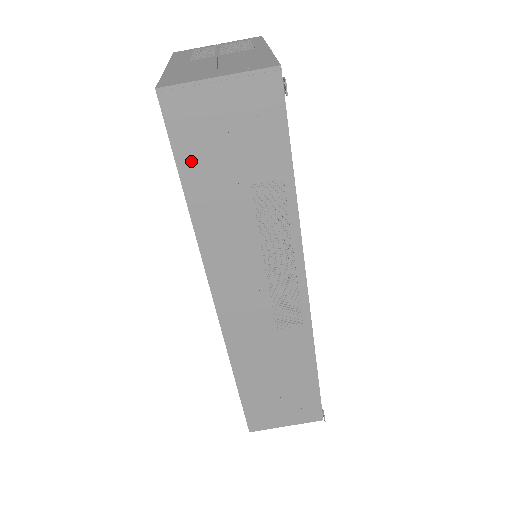
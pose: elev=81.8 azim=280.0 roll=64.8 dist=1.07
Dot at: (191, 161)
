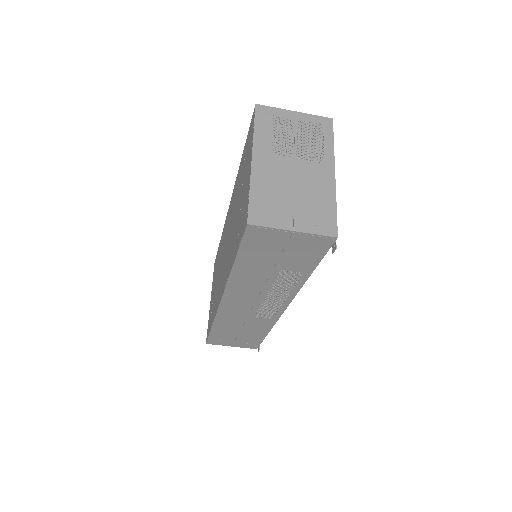
Dot at: (249, 253)
